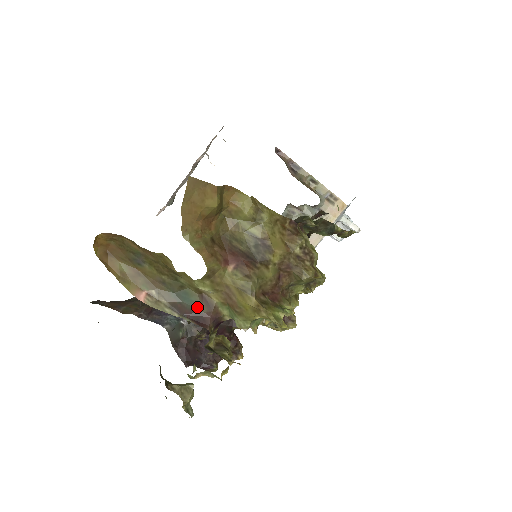
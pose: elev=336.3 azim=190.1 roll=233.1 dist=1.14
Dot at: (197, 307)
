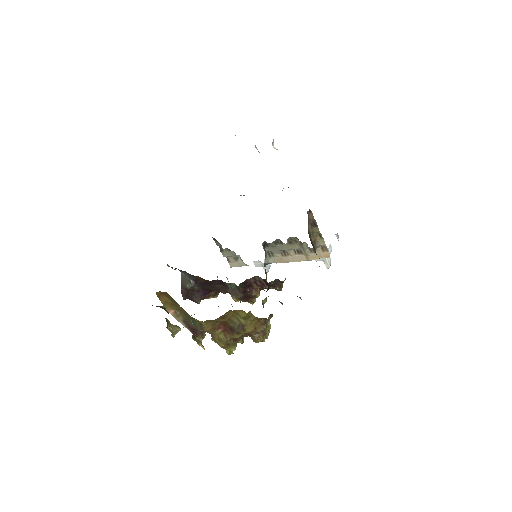
Dot at: (196, 327)
